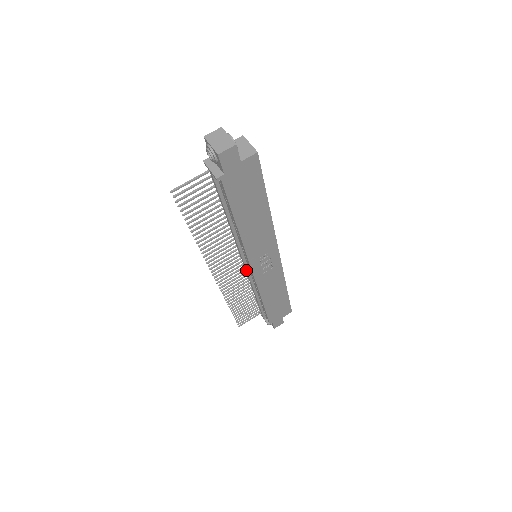
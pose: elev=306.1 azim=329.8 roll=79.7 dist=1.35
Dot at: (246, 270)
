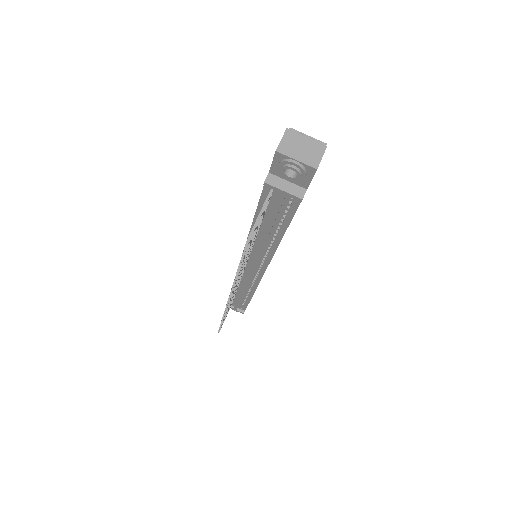
Dot at: (250, 276)
